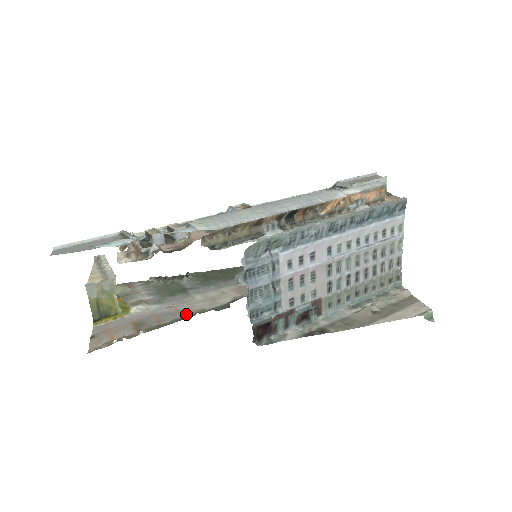
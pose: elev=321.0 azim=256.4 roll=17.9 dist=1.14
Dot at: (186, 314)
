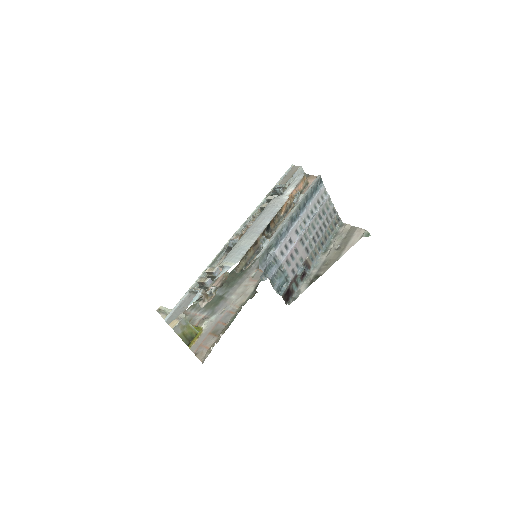
Dot at: (236, 311)
